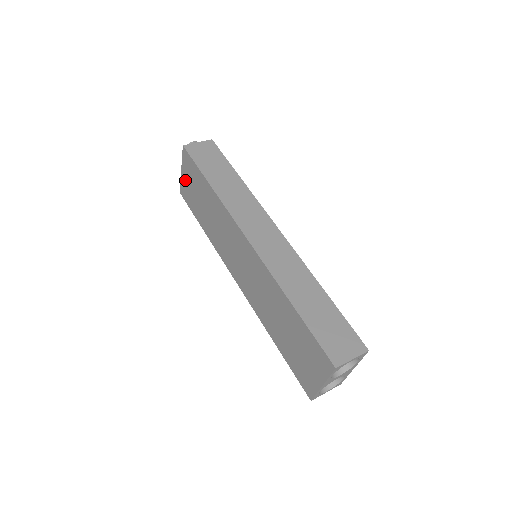
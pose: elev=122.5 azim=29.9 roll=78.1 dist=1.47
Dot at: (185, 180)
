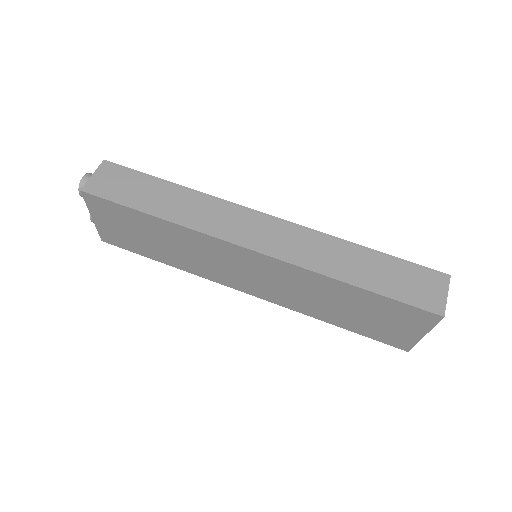
Dot at: (105, 226)
